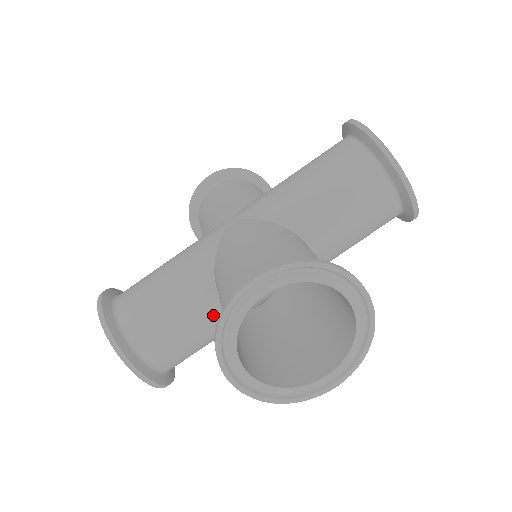
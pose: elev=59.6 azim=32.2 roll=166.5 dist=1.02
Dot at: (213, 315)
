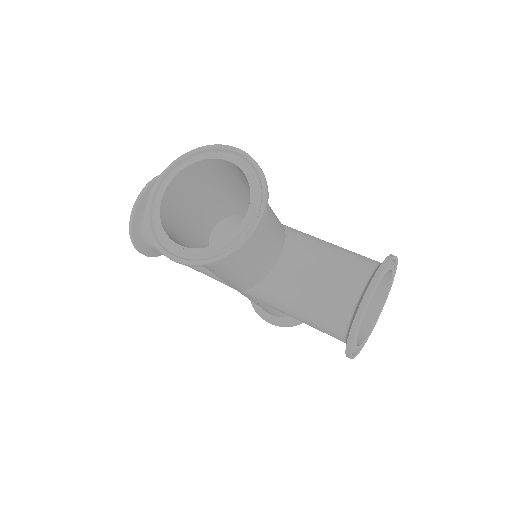
Dot at: (273, 256)
